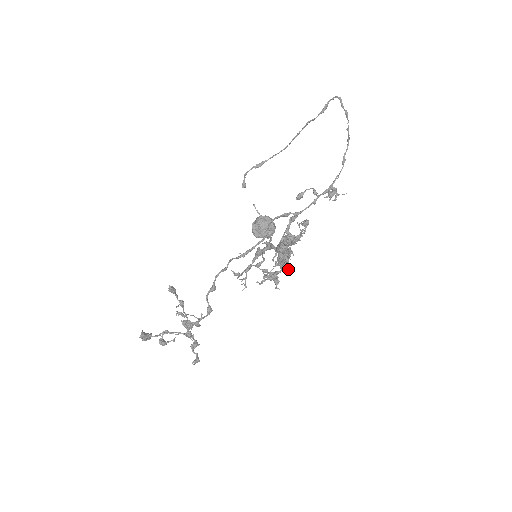
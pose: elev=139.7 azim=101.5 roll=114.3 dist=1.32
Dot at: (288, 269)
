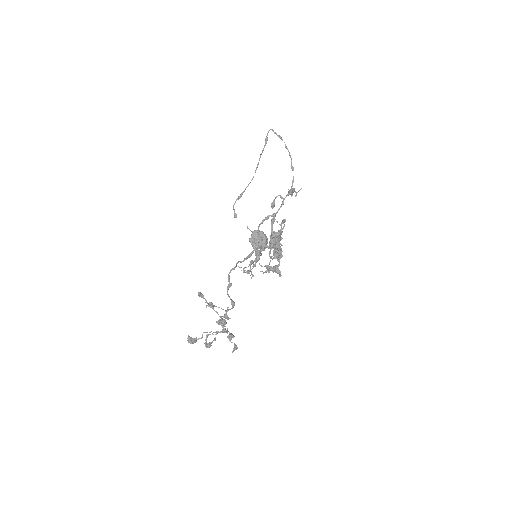
Dot at: occluded
